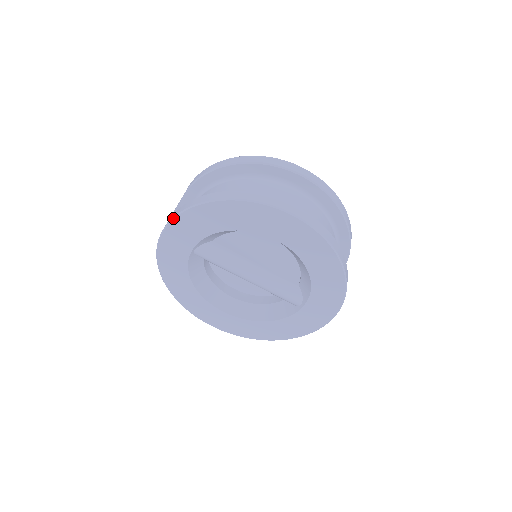
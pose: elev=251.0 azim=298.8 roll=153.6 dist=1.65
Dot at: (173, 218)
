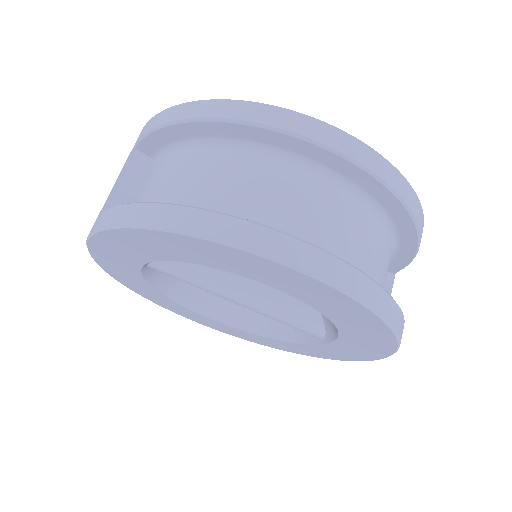
Dot at: (94, 232)
